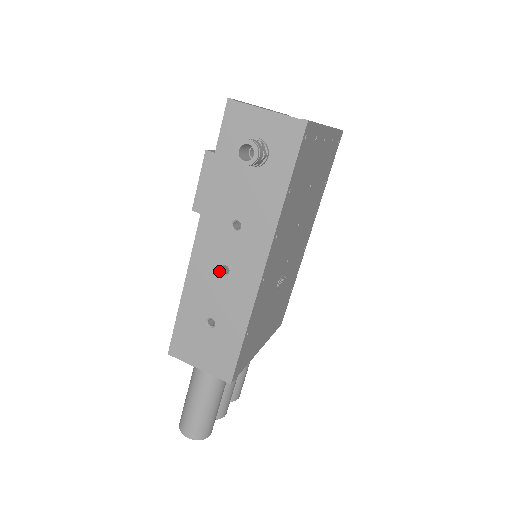
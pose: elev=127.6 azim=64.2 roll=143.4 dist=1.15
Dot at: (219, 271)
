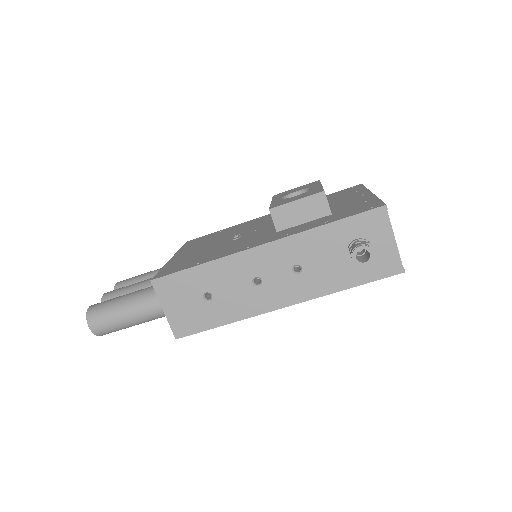
Dot at: (253, 278)
